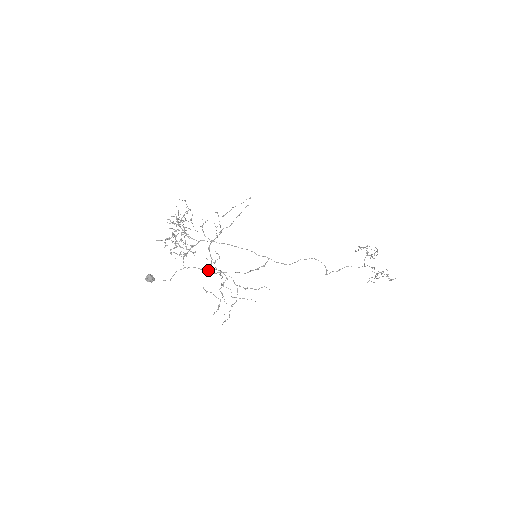
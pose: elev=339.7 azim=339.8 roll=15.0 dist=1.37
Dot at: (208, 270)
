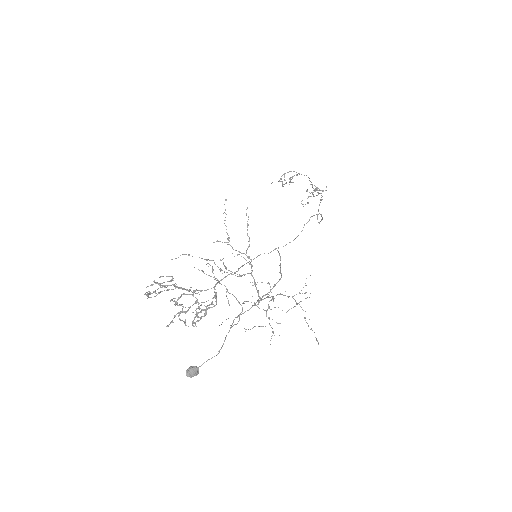
Dot at: occluded
